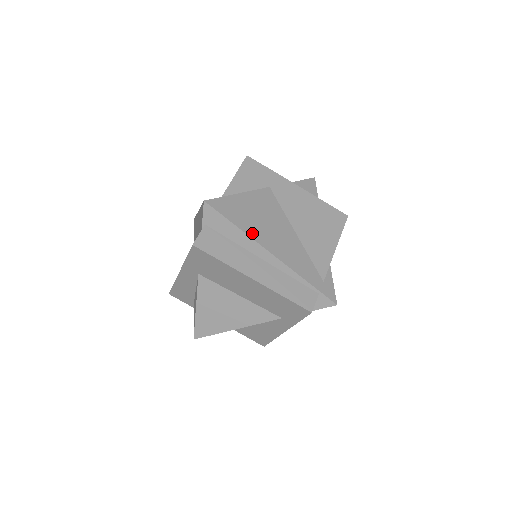
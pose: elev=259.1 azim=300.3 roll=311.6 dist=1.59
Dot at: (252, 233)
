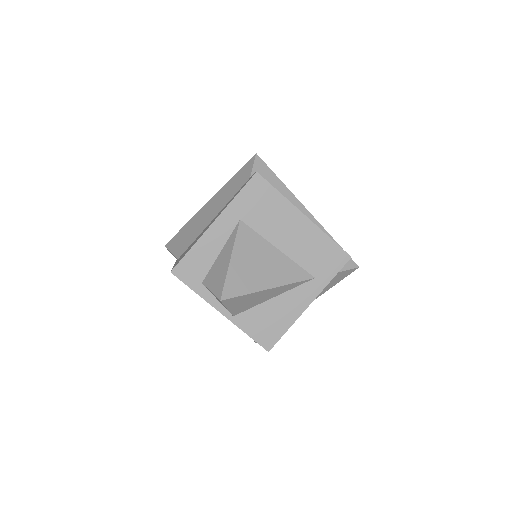
Dot at: occluded
